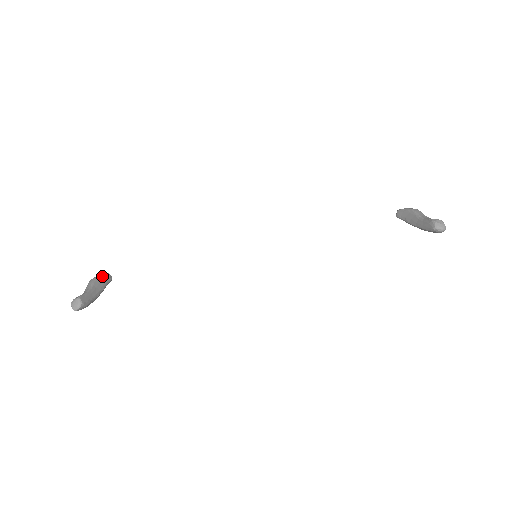
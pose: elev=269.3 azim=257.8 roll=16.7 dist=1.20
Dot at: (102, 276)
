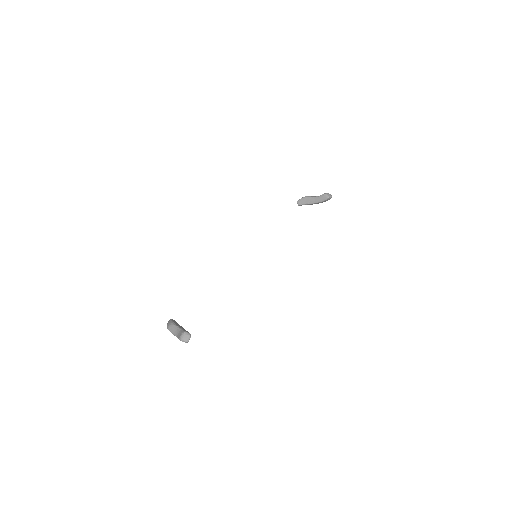
Dot at: (173, 321)
